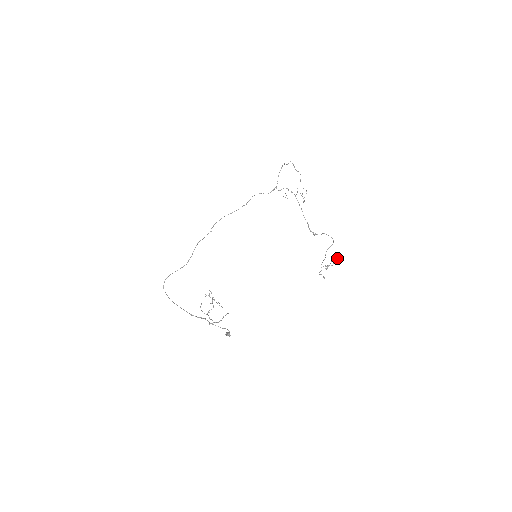
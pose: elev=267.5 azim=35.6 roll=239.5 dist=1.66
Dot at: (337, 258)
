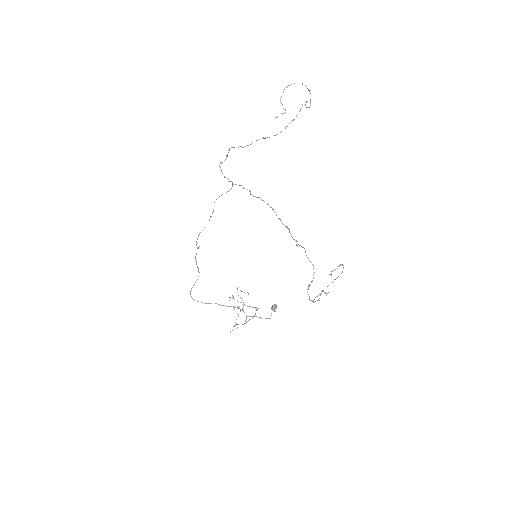
Dot at: (328, 285)
